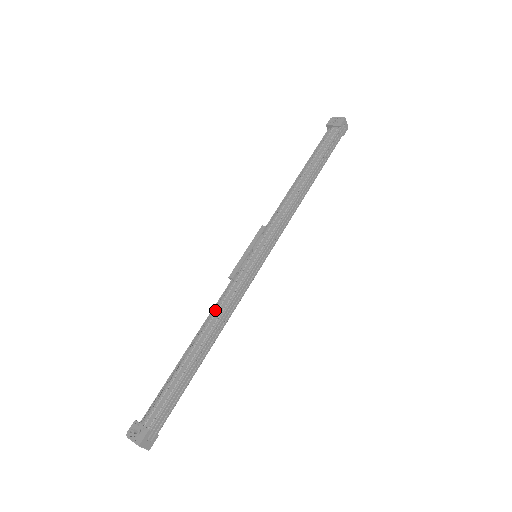
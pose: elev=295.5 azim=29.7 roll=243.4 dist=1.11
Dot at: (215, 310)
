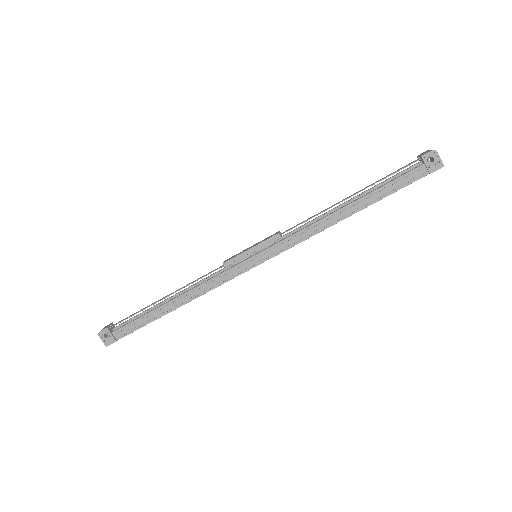
Dot at: (198, 286)
